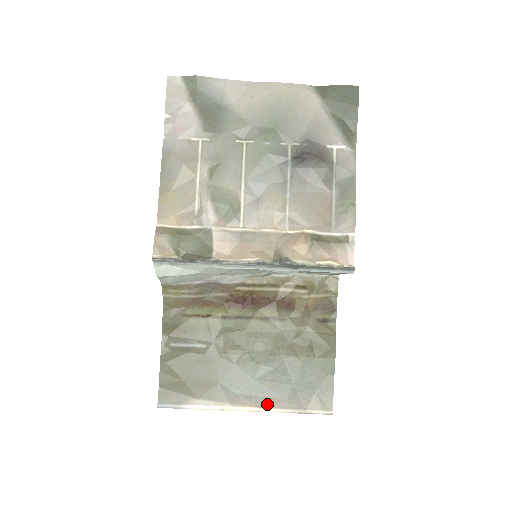
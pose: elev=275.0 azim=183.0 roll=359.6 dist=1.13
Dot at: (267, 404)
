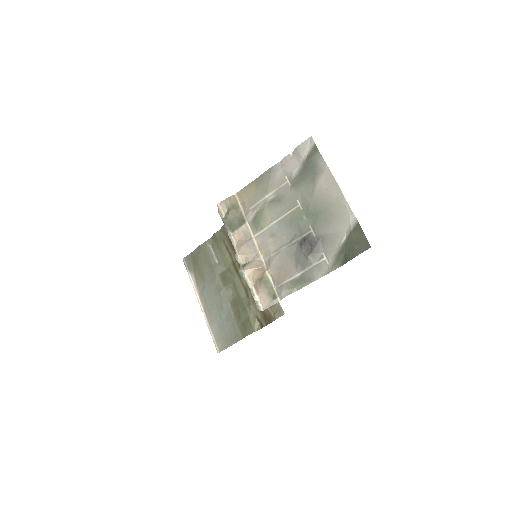
Dot at: (207, 313)
